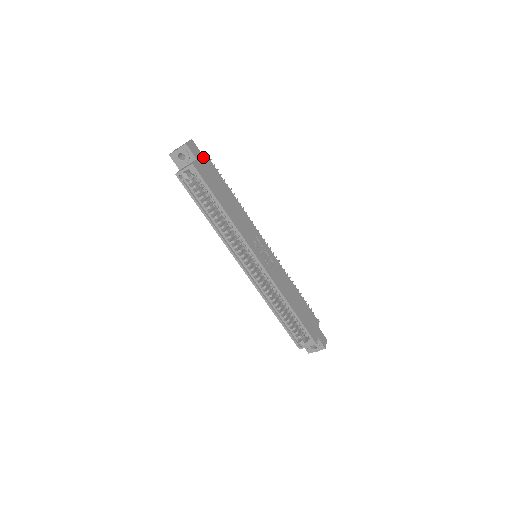
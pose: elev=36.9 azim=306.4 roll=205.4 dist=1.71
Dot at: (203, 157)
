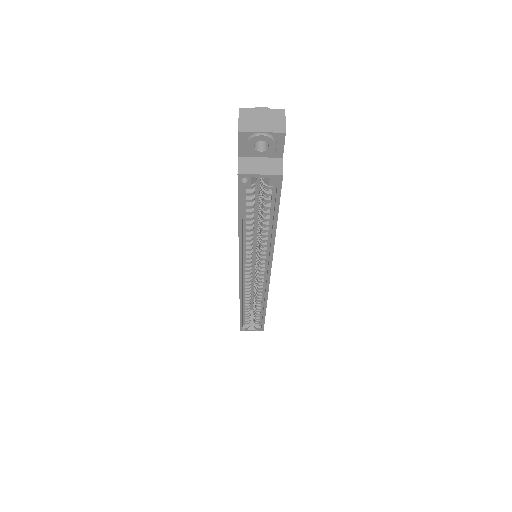
Dot at: occluded
